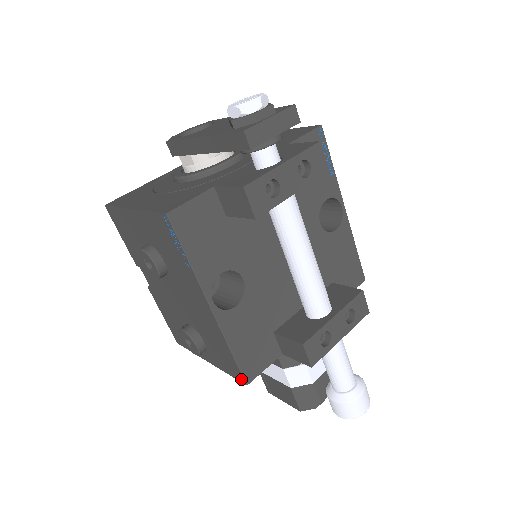
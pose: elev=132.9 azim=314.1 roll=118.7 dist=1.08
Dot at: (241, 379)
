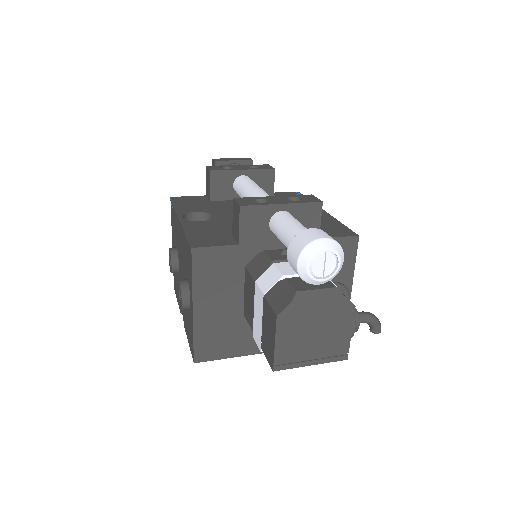
Dot at: (190, 251)
